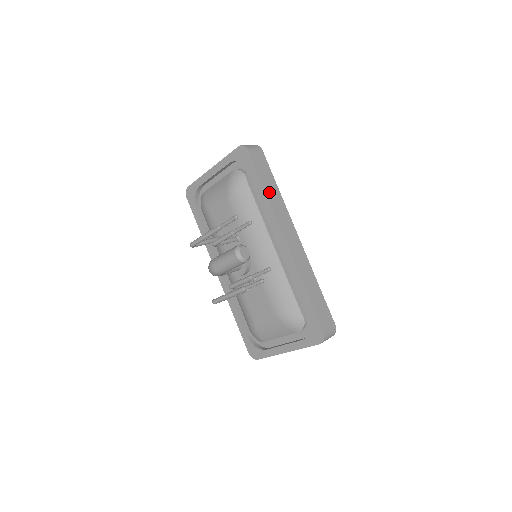
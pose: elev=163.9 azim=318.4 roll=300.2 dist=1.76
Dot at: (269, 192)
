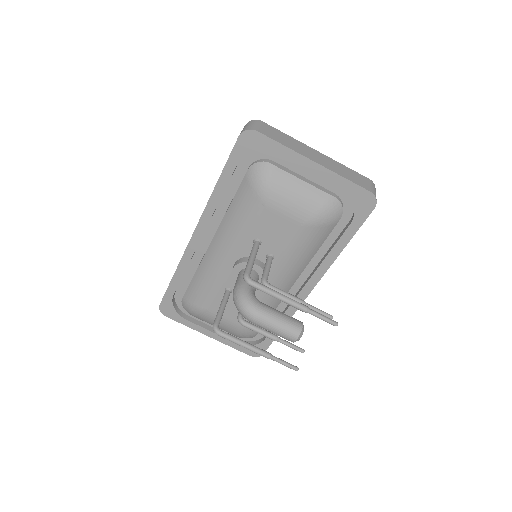
Dot at: occluded
